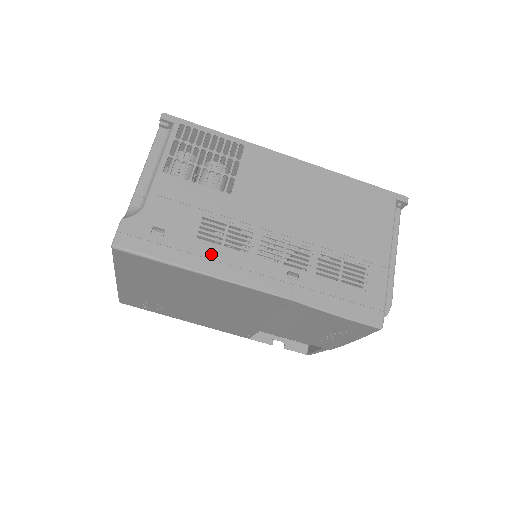
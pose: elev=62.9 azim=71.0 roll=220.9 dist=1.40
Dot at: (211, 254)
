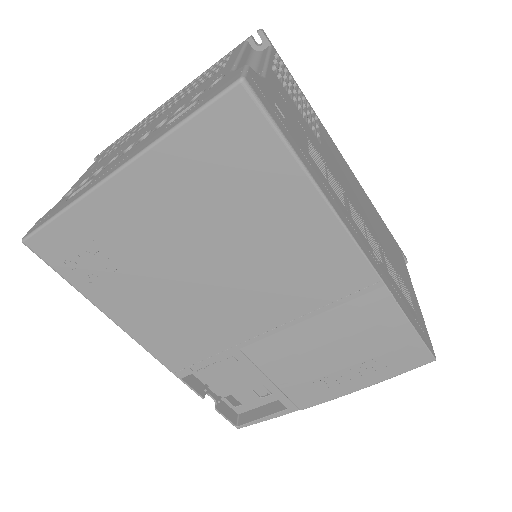
Dot at: (323, 179)
